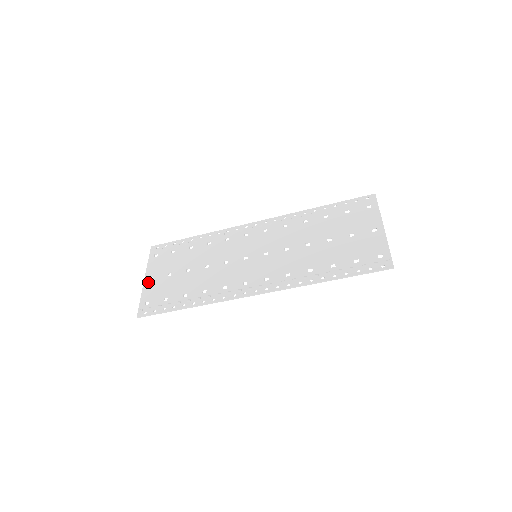
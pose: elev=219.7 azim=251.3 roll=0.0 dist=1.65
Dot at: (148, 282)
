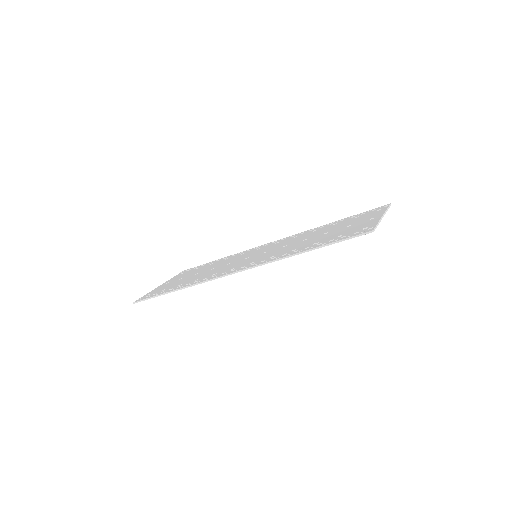
Dot at: (161, 285)
